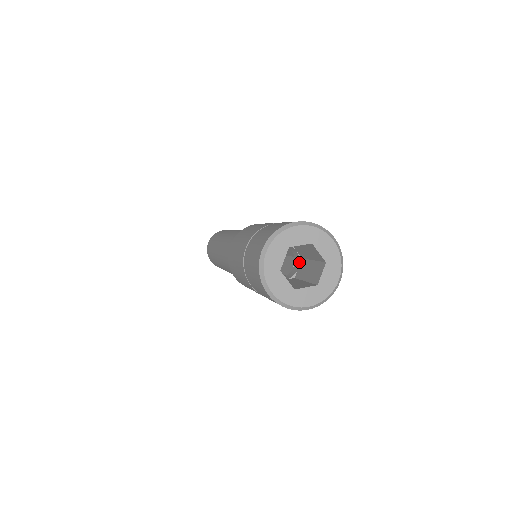
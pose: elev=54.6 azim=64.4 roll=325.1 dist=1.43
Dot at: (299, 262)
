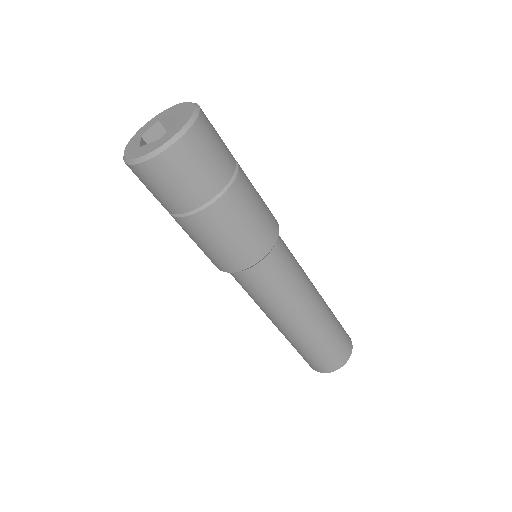
Dot at: occluded
